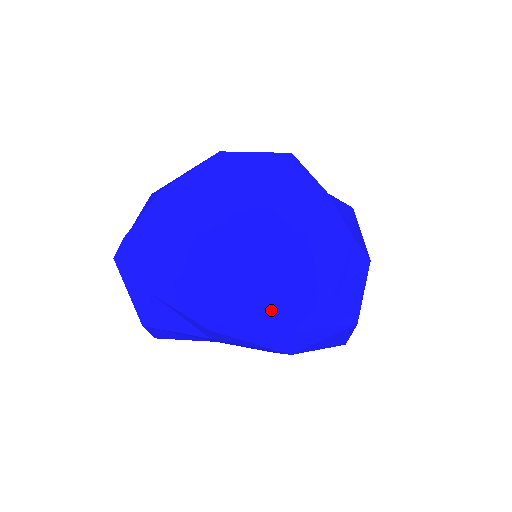
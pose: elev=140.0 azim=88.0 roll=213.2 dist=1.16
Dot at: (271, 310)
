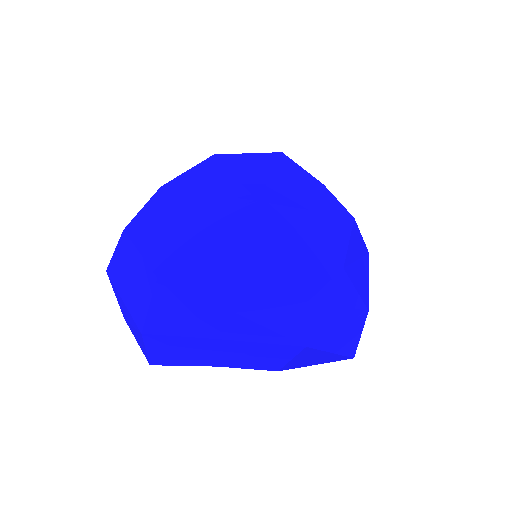
Dot at: (285, 279)
